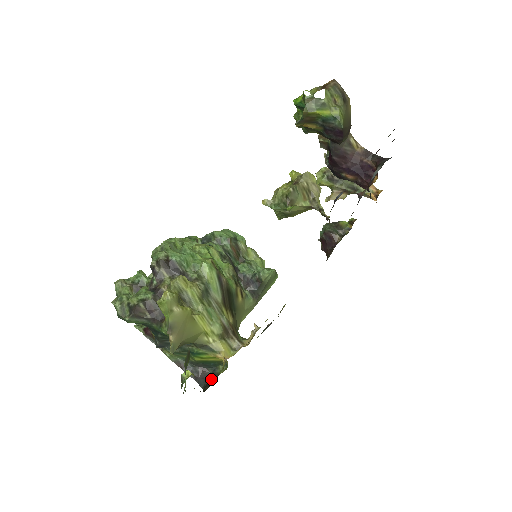
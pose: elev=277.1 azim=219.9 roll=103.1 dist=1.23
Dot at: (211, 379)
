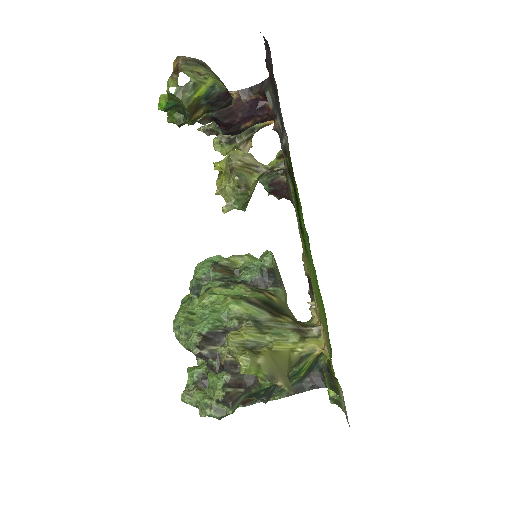
Dot at: occluded
